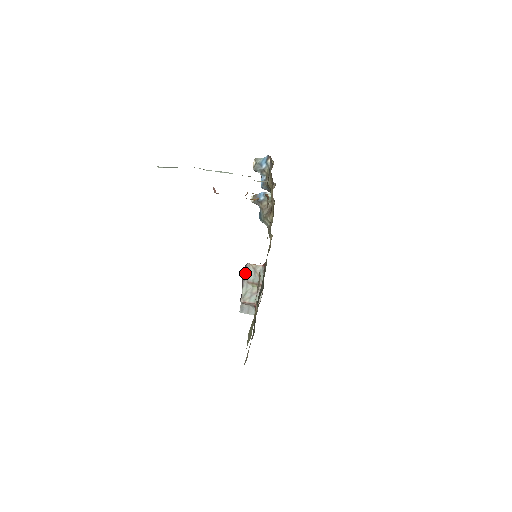
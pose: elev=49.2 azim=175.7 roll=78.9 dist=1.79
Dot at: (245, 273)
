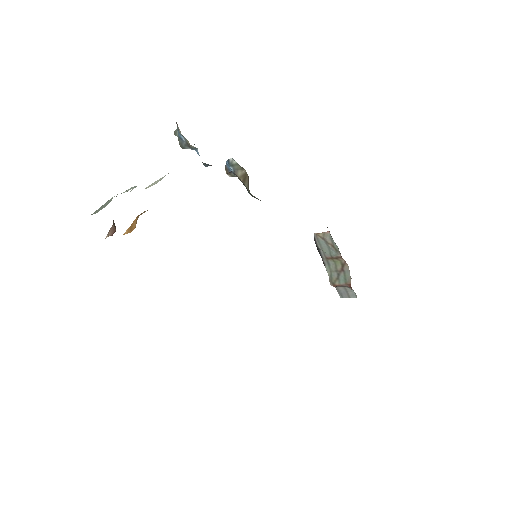
Dot at: (318, 247)
